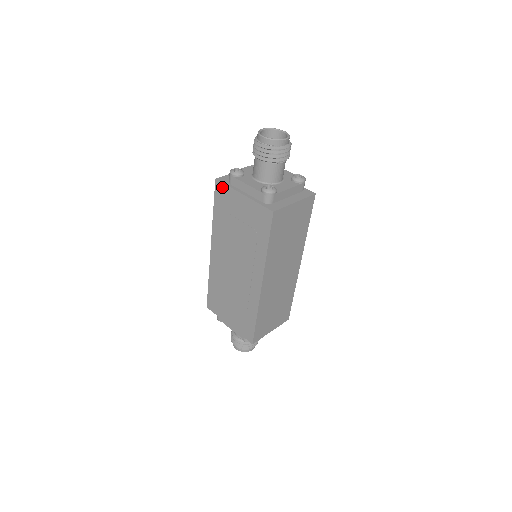
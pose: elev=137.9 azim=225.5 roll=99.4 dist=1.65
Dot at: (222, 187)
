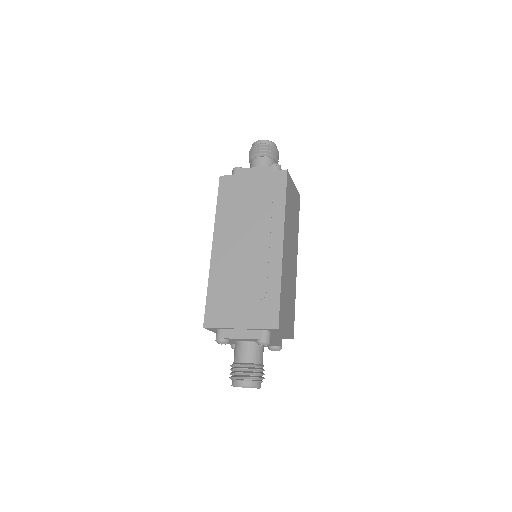
Dot at: (228, 179)
